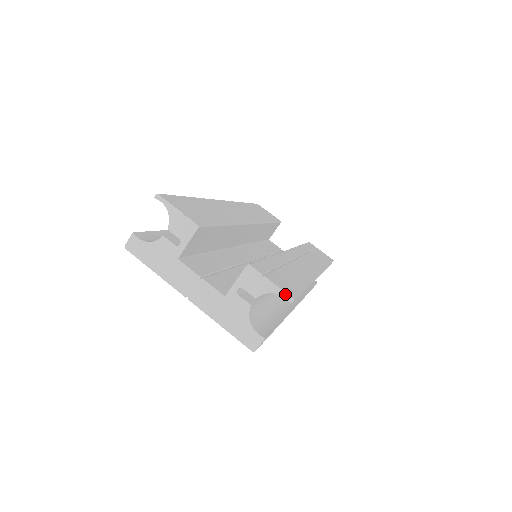
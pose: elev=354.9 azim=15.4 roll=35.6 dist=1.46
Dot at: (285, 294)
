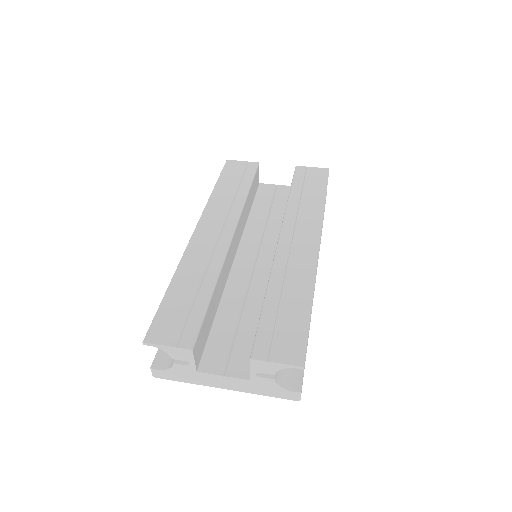
Dot at: (294, 366)
